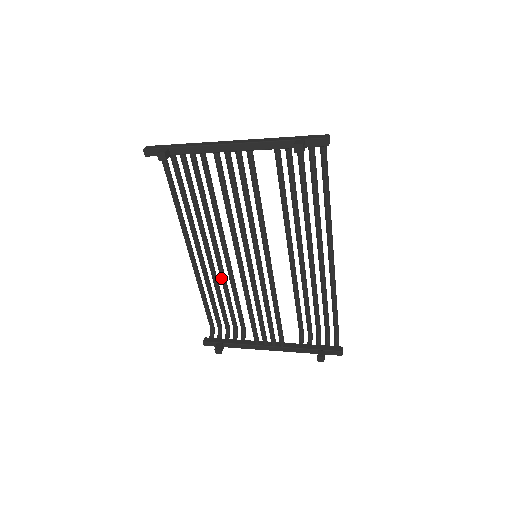
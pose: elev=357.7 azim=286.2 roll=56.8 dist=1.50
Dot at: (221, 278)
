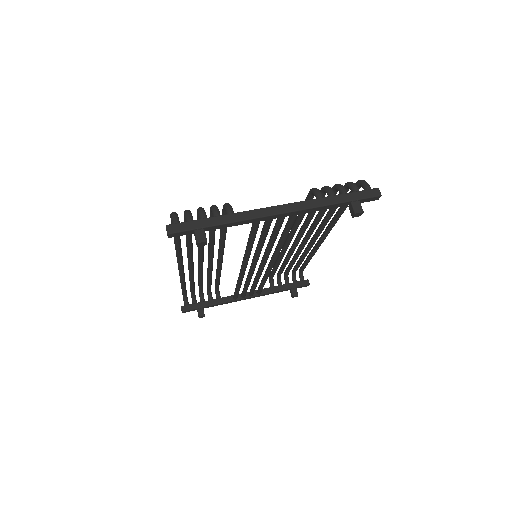
Dot at: (209, 271)
